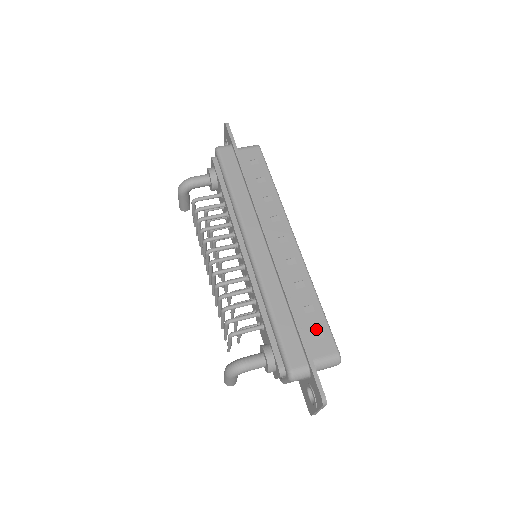
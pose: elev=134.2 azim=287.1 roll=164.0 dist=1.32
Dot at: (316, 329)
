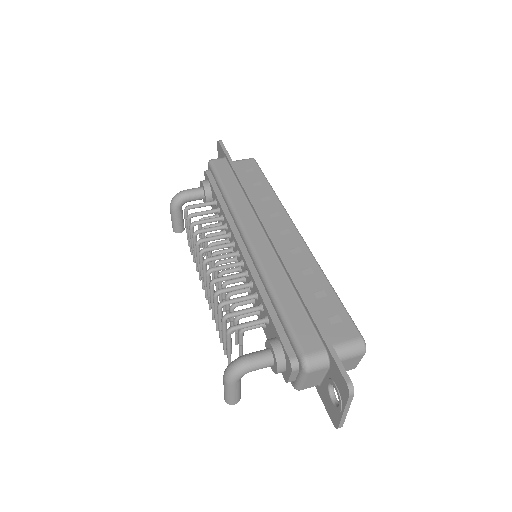
Dot at: (331, 314)
